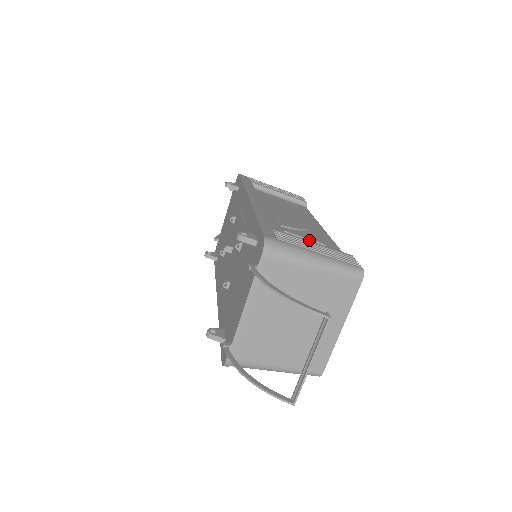
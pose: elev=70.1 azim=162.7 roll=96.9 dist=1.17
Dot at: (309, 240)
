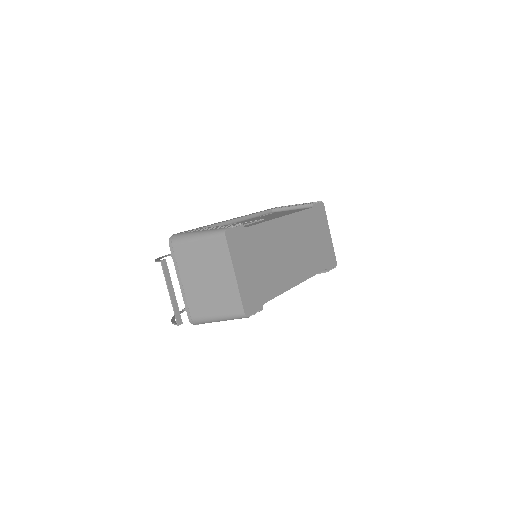
Dot at: occluded
